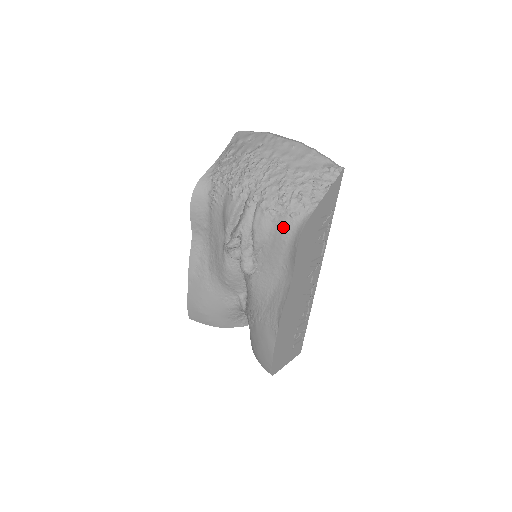
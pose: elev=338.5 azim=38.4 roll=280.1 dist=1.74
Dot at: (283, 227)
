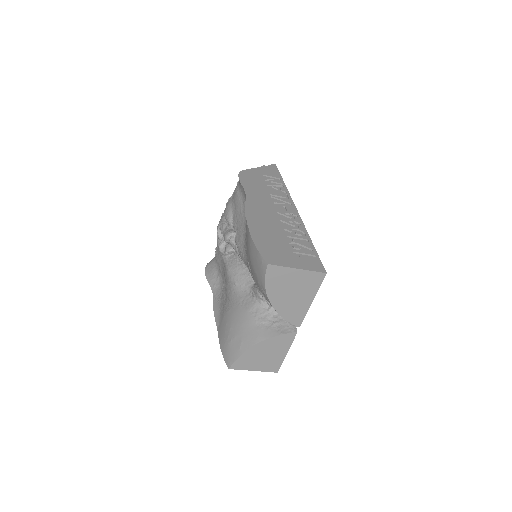
Dot at: (235, 190)
